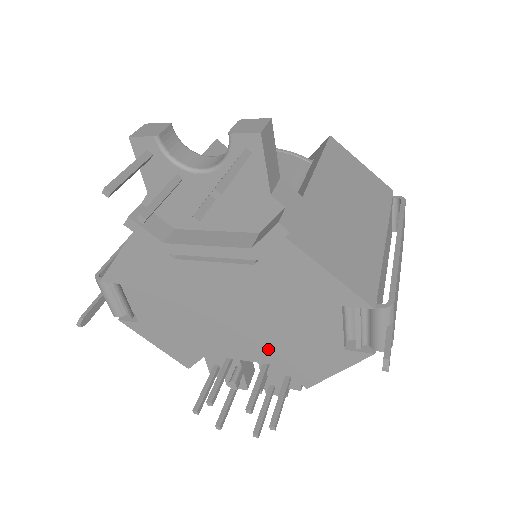
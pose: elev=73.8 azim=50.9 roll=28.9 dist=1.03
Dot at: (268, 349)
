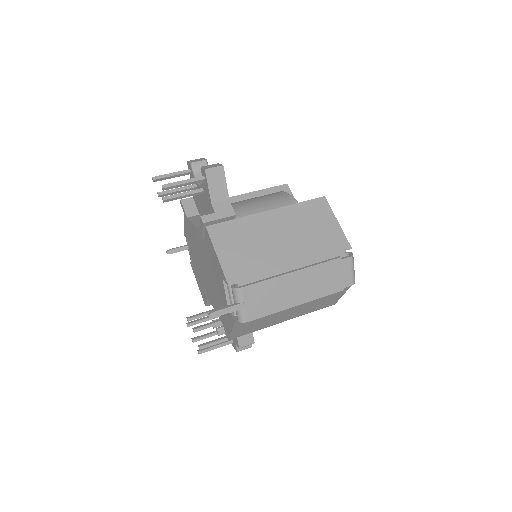
Dot at: (216, 302)
